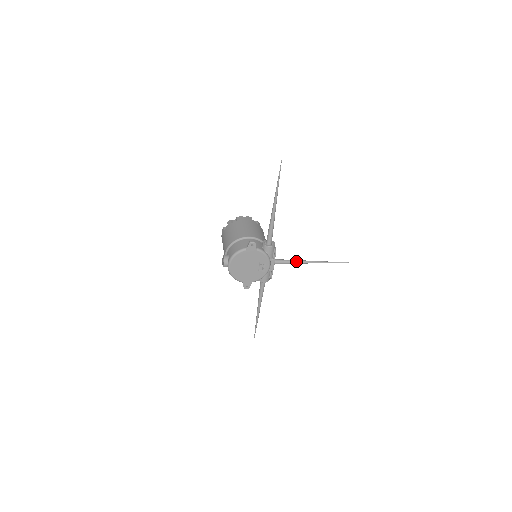
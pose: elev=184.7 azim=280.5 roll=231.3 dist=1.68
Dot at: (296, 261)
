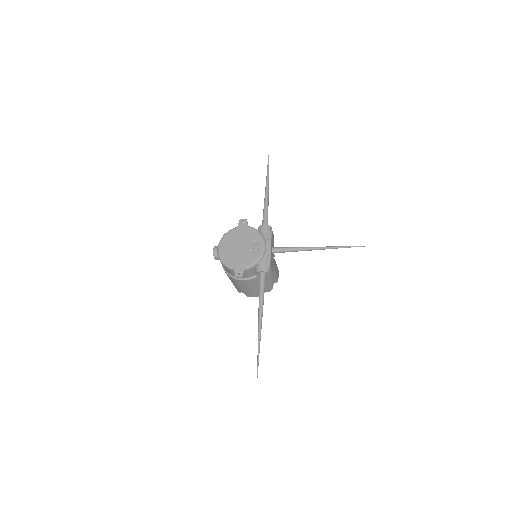
Dot at: (299, 247)
